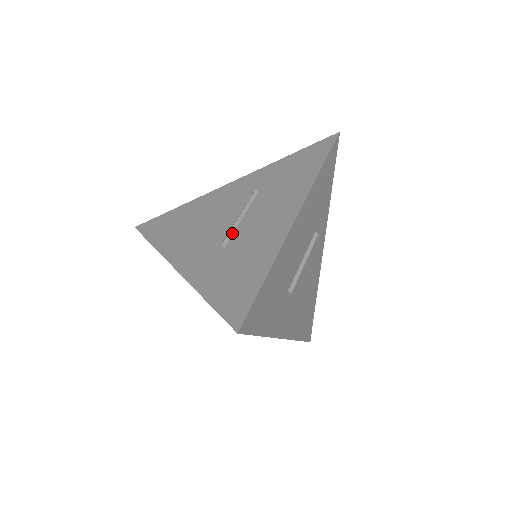
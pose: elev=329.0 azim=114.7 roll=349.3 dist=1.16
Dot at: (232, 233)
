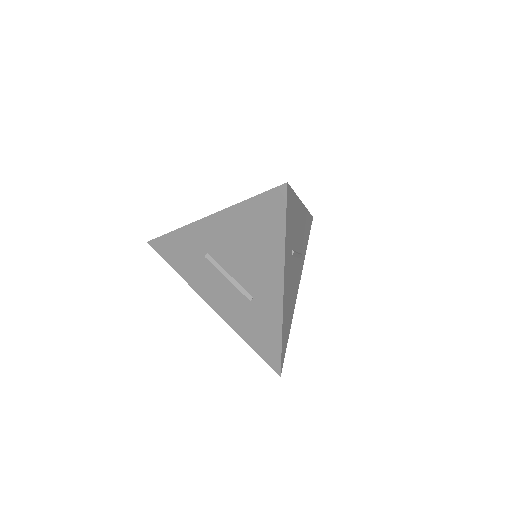
Dot at: occluded
